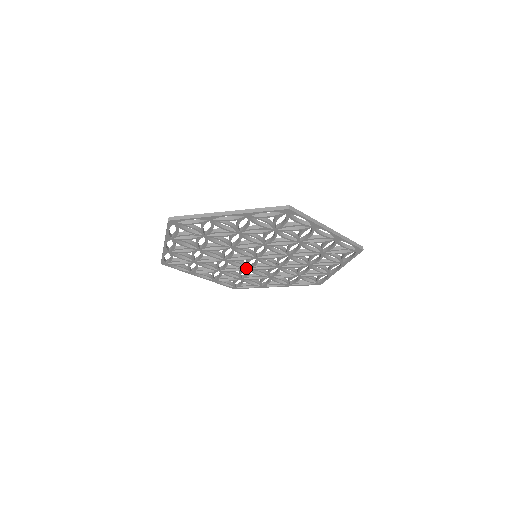
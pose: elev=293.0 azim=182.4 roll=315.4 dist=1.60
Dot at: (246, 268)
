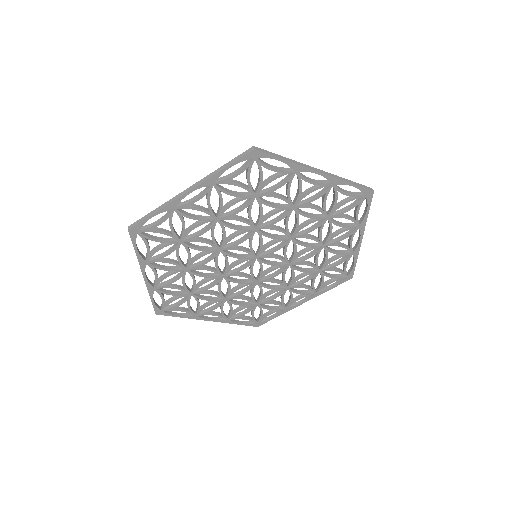
Dot at: (222, 274)
